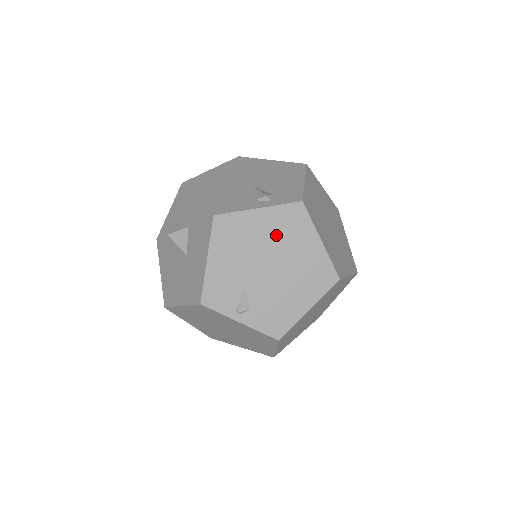
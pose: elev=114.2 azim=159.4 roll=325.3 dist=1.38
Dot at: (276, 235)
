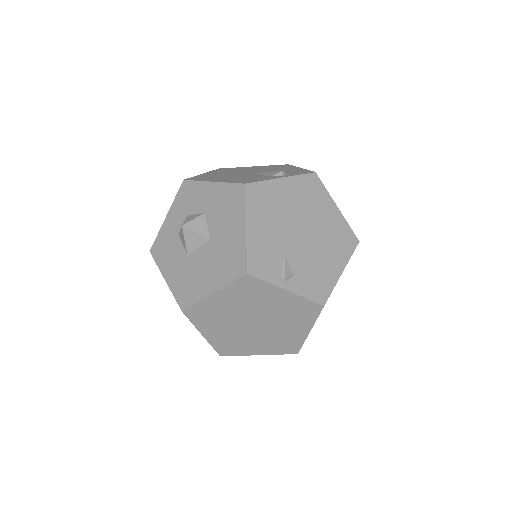
Dot at: (301, 202)
